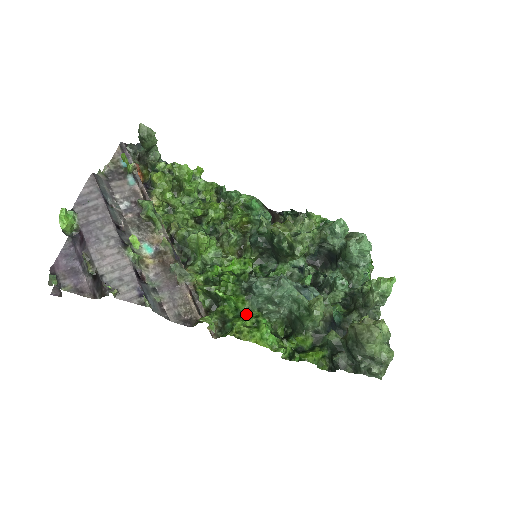
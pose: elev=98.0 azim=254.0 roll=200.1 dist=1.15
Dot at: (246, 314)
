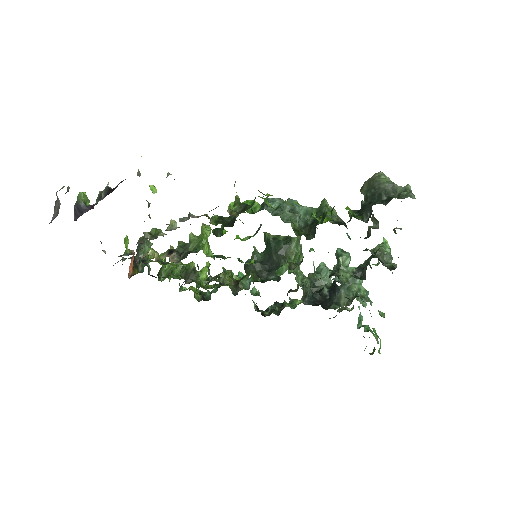
Dot at: (265, 201)
